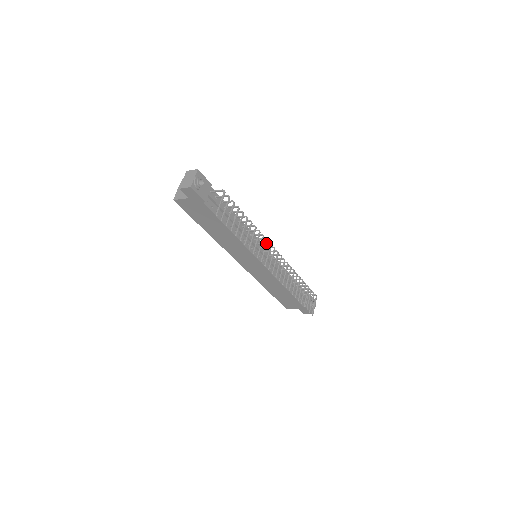
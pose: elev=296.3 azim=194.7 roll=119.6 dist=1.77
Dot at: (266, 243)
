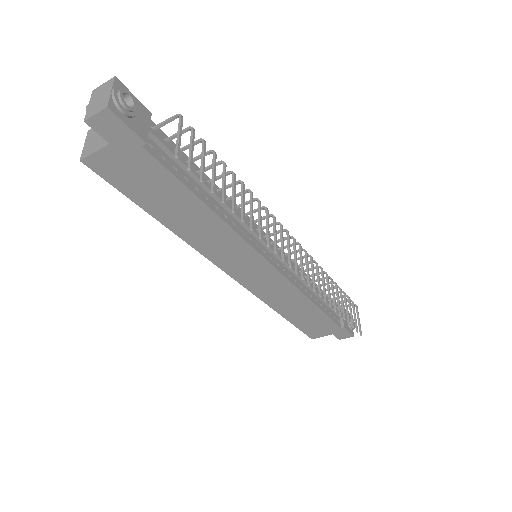
Dot at: (273, 221)
